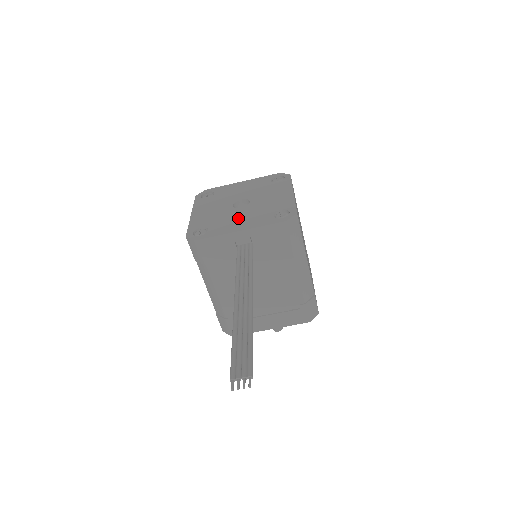
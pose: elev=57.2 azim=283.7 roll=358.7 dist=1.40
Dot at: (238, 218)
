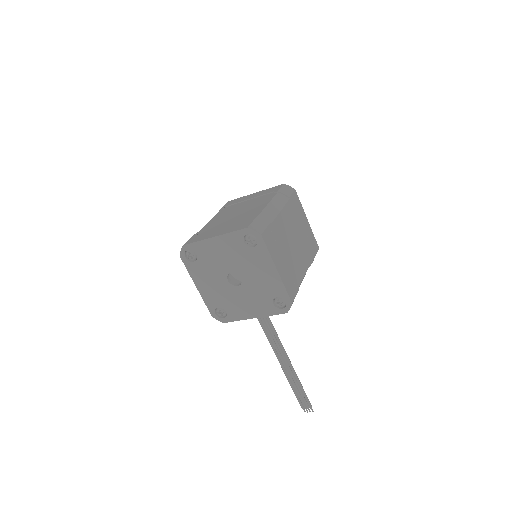
Dot at: (243, 302)
